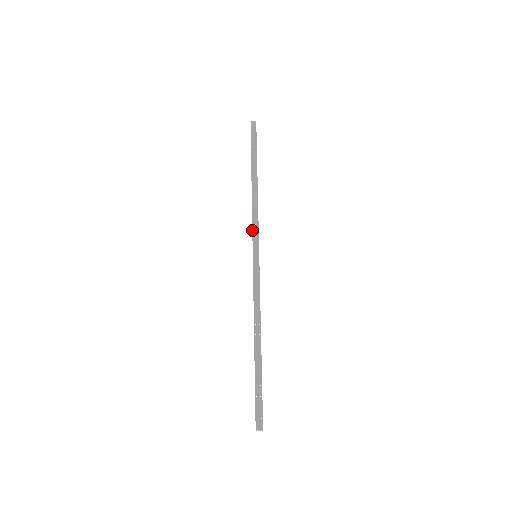
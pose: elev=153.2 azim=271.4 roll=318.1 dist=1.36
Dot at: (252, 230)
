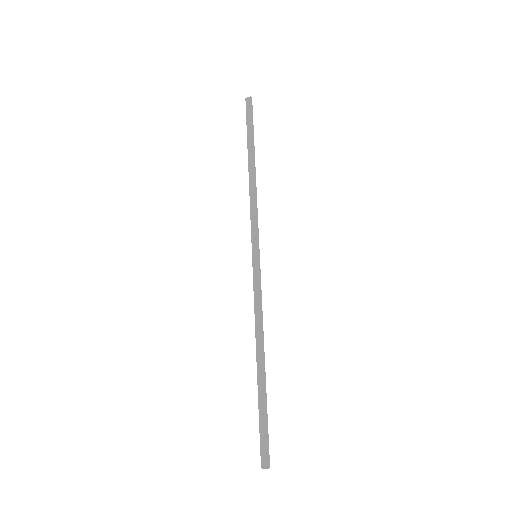
Dot at: occluded
